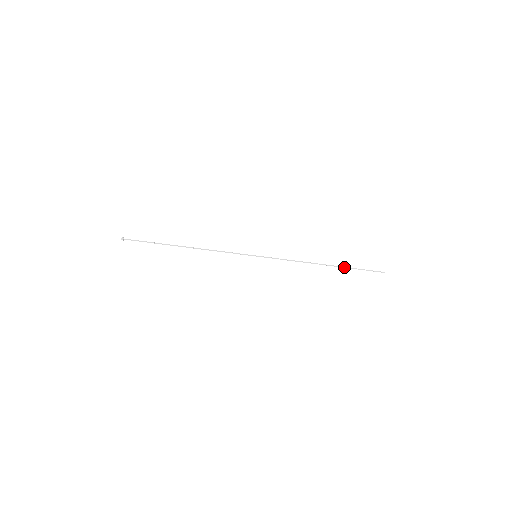
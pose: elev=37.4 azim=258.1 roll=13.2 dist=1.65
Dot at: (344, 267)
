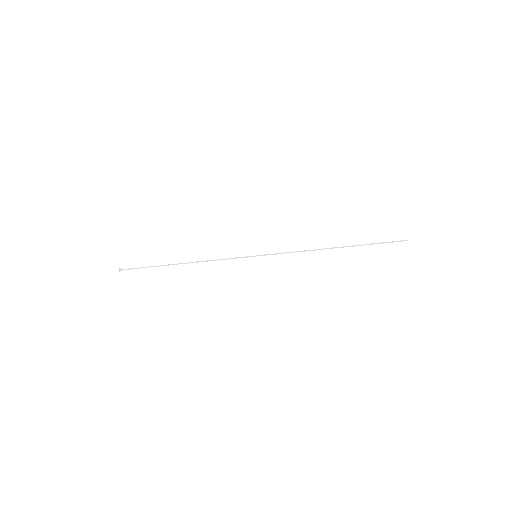
Dot at: (357, 245)
